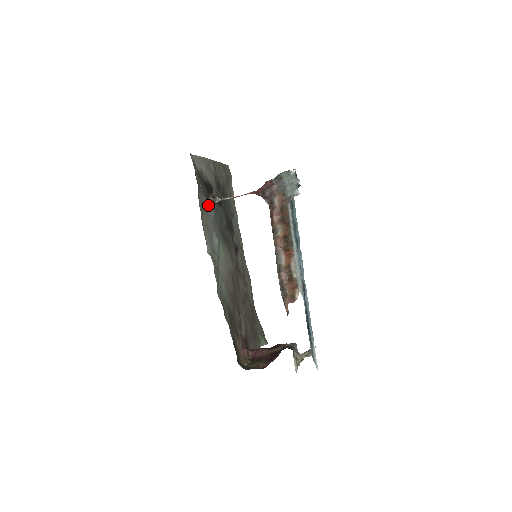
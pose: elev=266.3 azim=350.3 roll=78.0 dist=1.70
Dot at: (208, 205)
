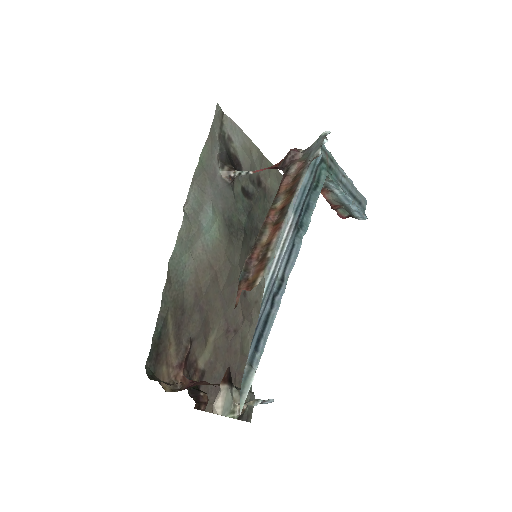
Dot at: (220, 174)
